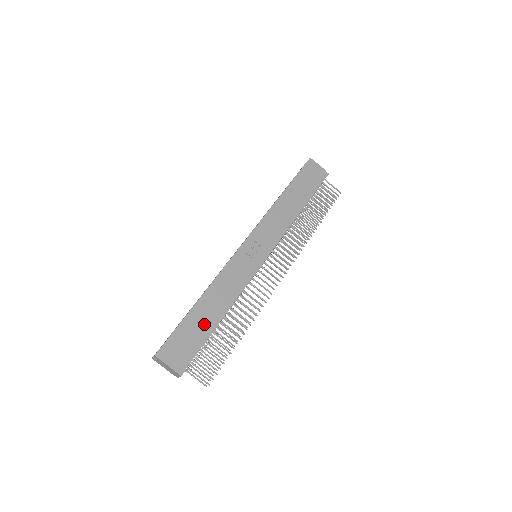
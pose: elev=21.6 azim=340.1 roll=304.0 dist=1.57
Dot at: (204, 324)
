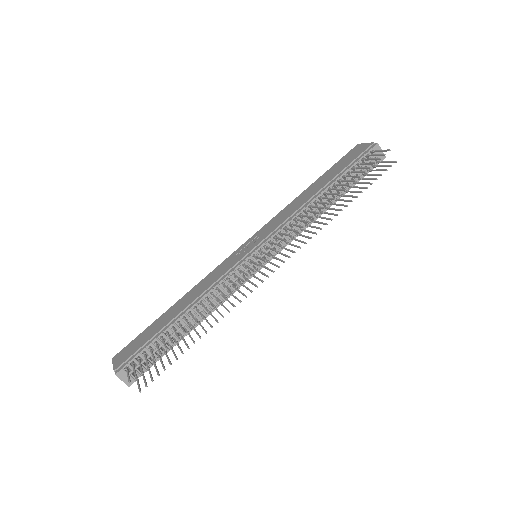
Dot at: (162, 325)
